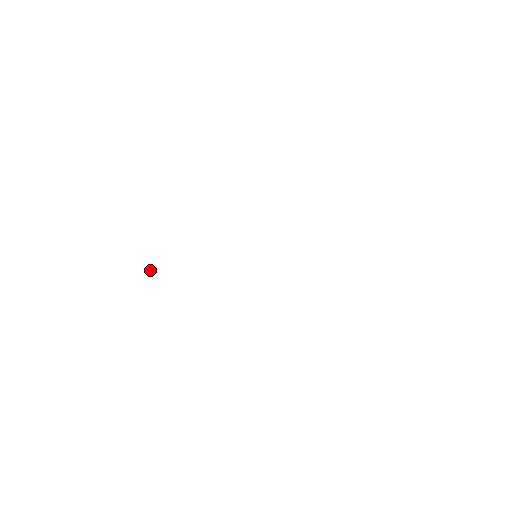
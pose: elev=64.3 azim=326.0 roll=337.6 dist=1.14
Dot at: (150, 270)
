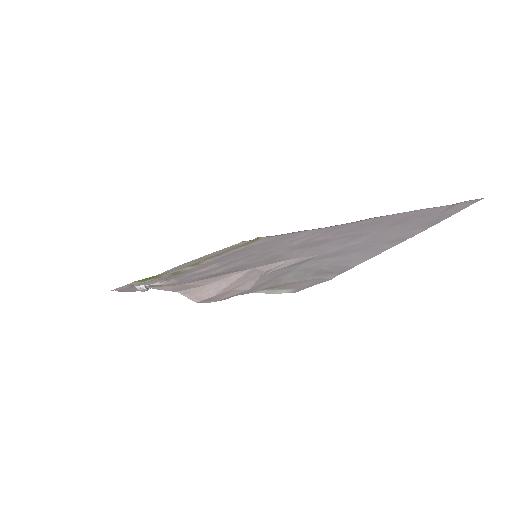
Dot at: (148, 288)
